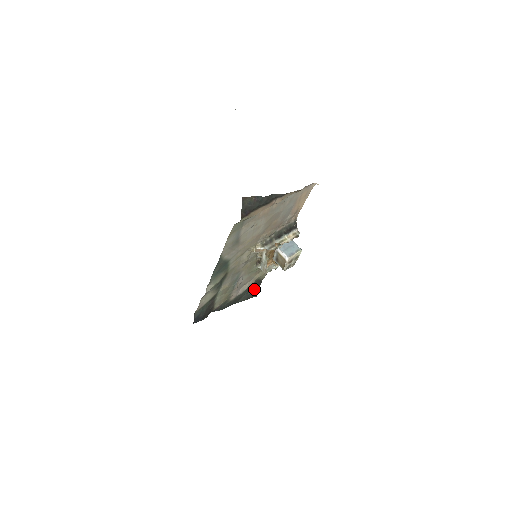
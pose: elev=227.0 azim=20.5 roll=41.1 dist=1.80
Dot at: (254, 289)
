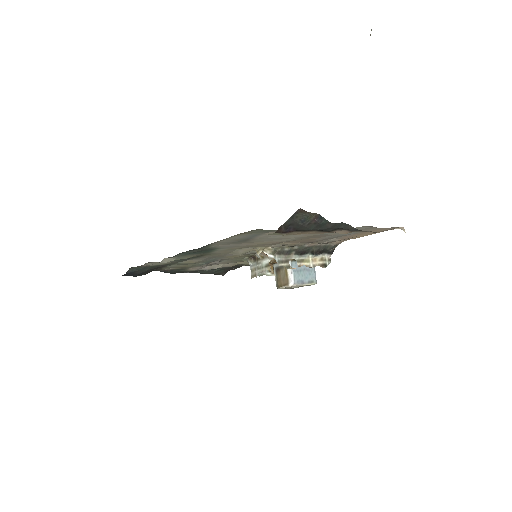
Dot at: occluded
